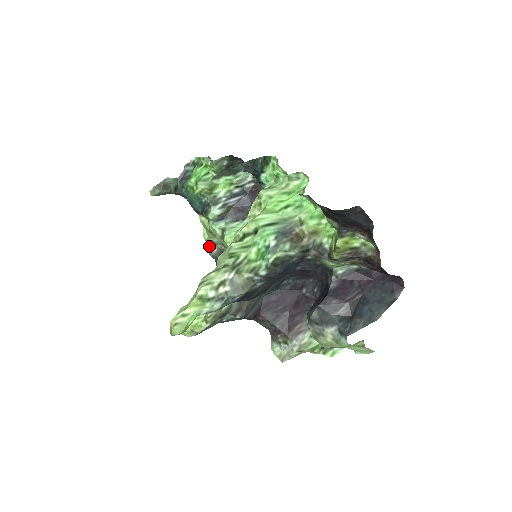
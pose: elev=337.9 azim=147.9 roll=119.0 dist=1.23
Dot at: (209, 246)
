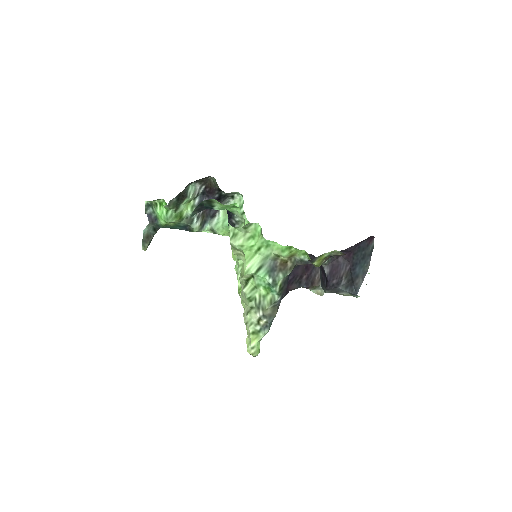
Dot at: occluded
